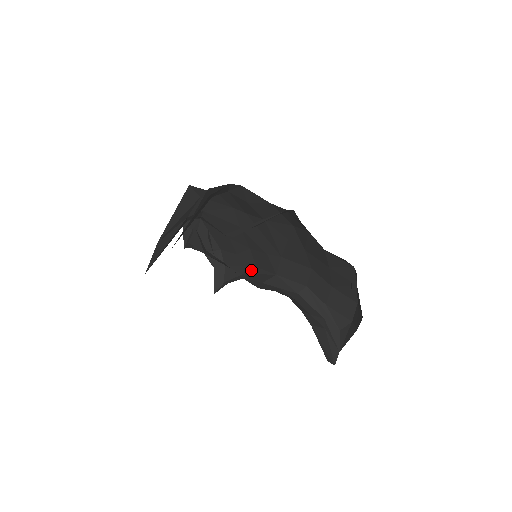
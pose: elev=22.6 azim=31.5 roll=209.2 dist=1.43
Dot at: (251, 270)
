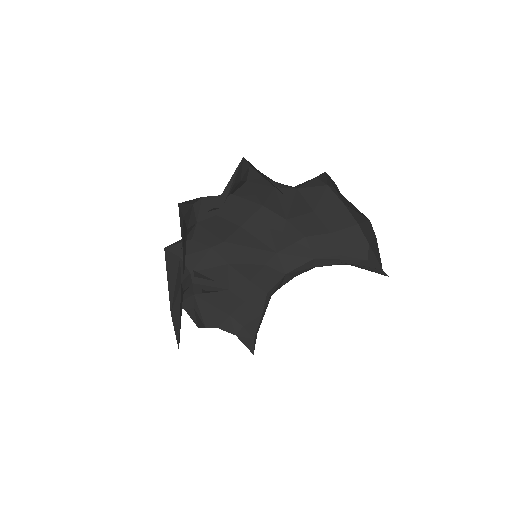
Dot at: (265, 301)
